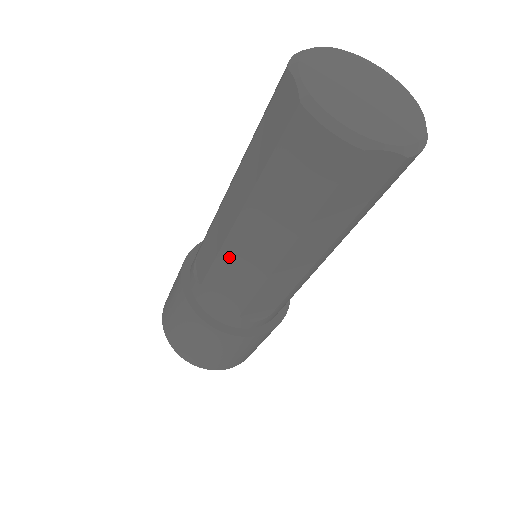
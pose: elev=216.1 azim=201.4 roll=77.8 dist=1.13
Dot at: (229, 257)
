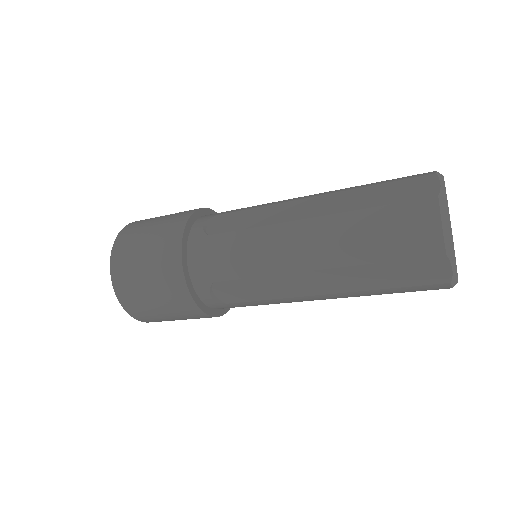
Dot at: (289, 302)
